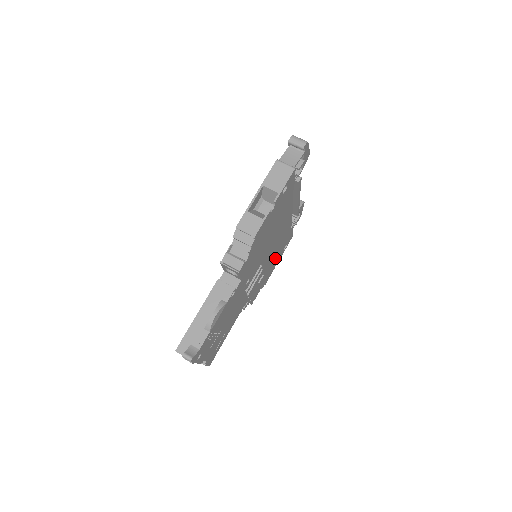
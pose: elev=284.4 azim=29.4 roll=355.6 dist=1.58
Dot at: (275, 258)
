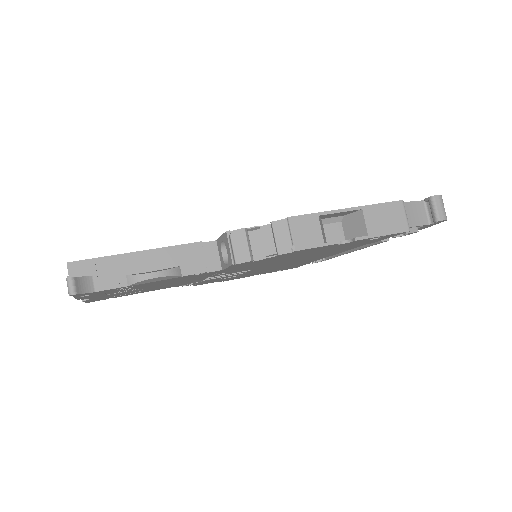
Dot at: occluded
